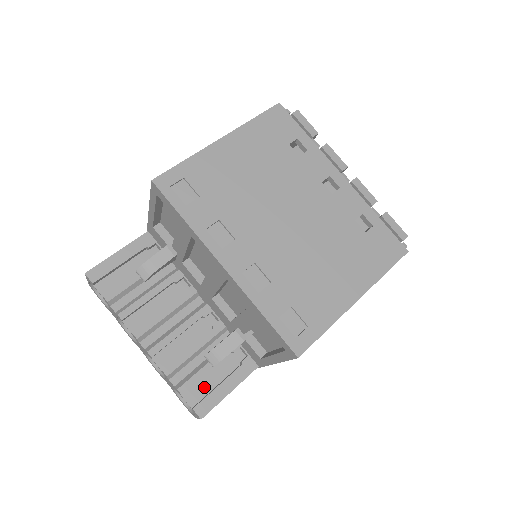
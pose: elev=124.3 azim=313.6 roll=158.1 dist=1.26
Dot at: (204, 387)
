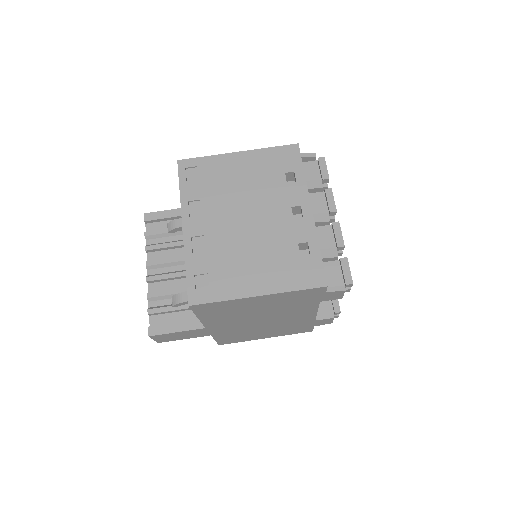
Dot at: (166, 320)
